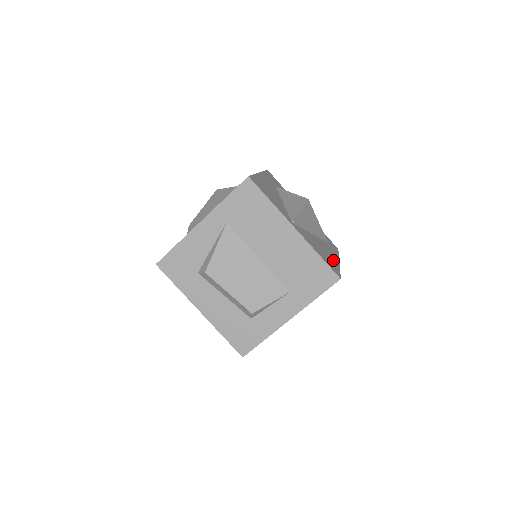
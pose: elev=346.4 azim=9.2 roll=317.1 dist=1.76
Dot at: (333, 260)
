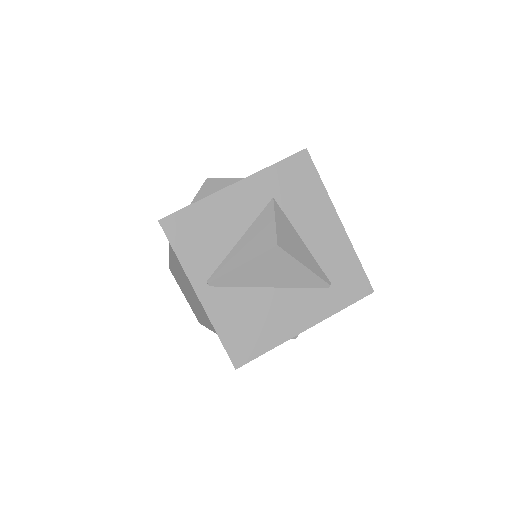
Dot at: (276, 332)
